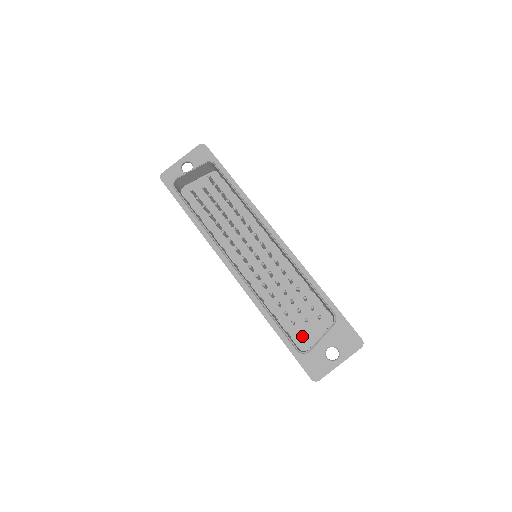
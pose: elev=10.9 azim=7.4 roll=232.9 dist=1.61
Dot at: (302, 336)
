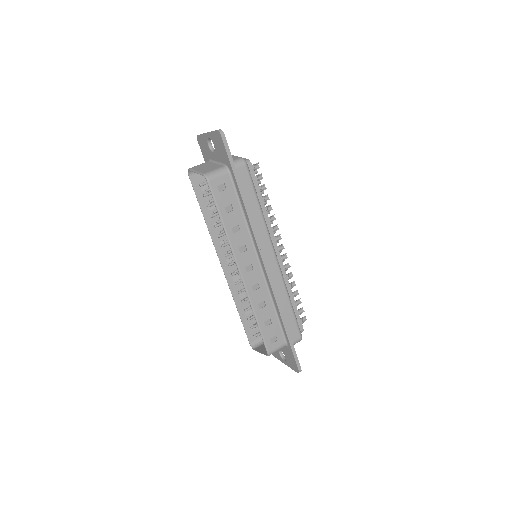
Dot at: occluded
